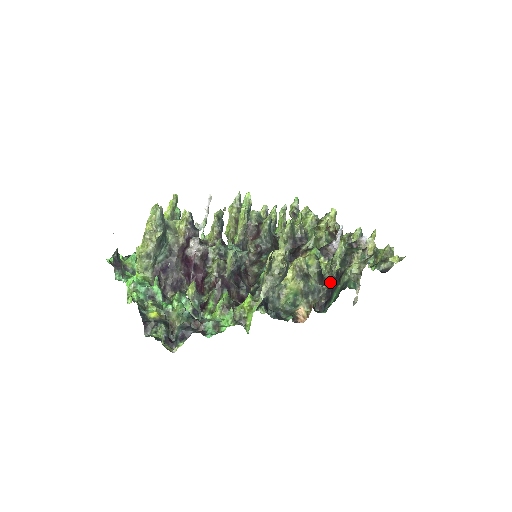
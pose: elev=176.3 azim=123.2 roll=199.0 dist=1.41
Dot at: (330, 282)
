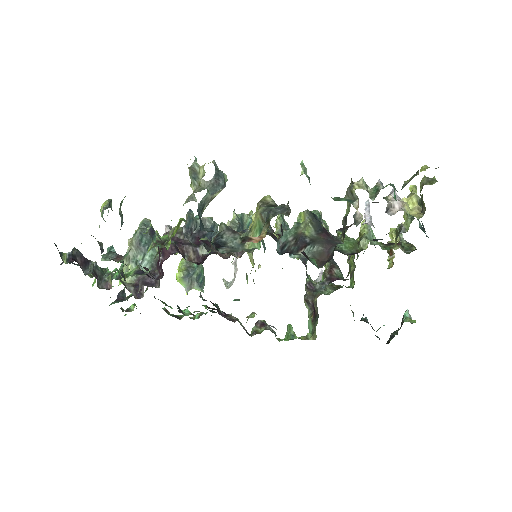
Dot at: (343, 240)
